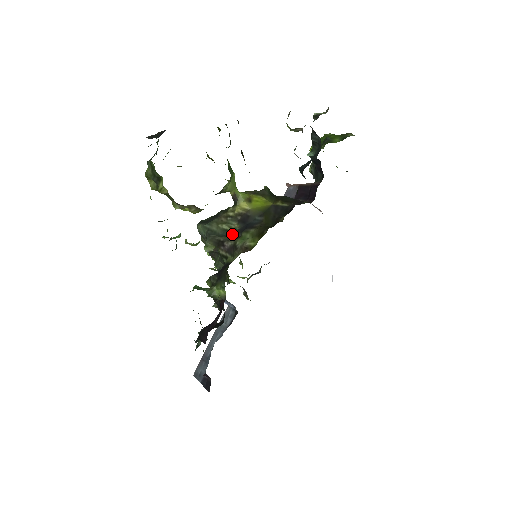
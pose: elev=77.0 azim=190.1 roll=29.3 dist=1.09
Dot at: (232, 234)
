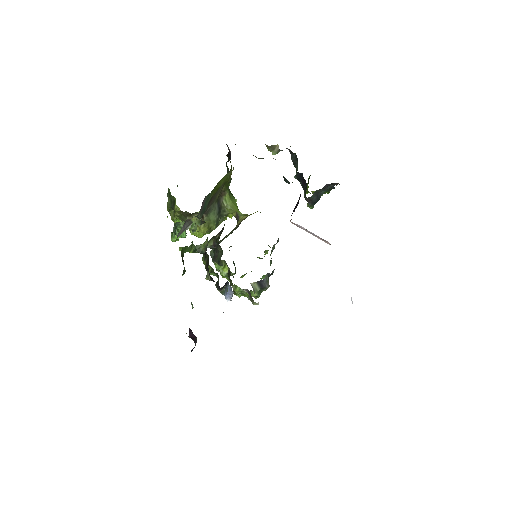
Dot at: occluded
